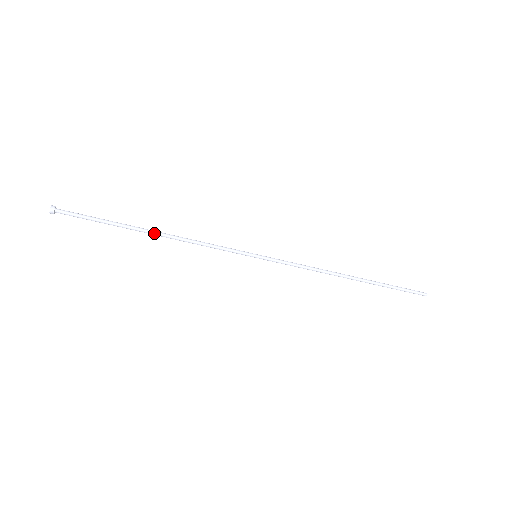
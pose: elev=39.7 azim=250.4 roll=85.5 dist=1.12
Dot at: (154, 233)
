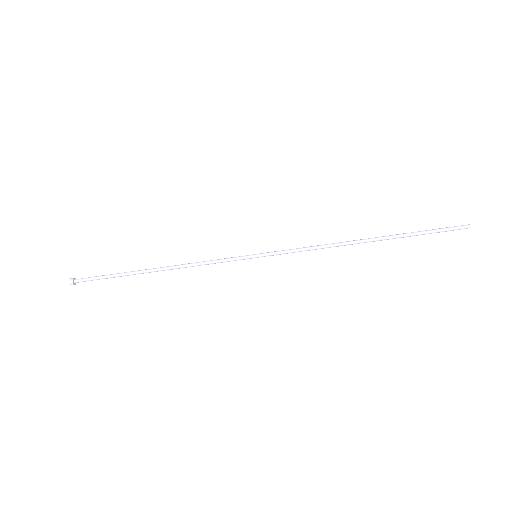
Dot at: (156, 269)
